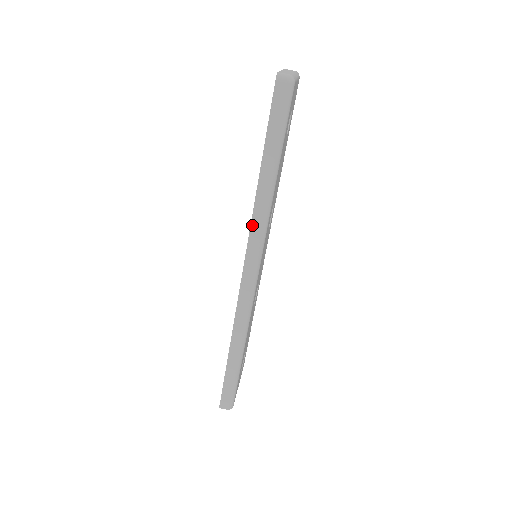
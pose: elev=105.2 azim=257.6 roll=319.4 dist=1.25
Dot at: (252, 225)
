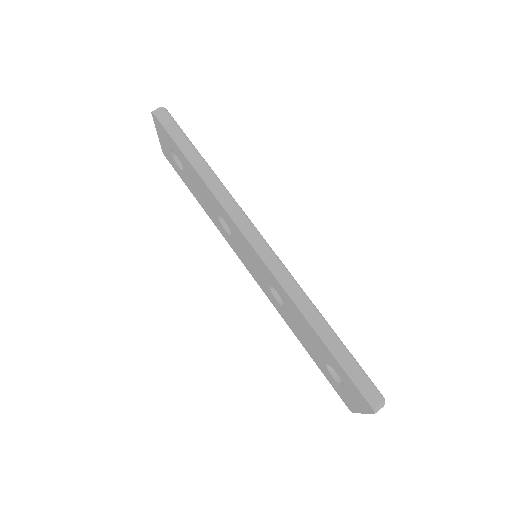
Dot at: (223, 205)
